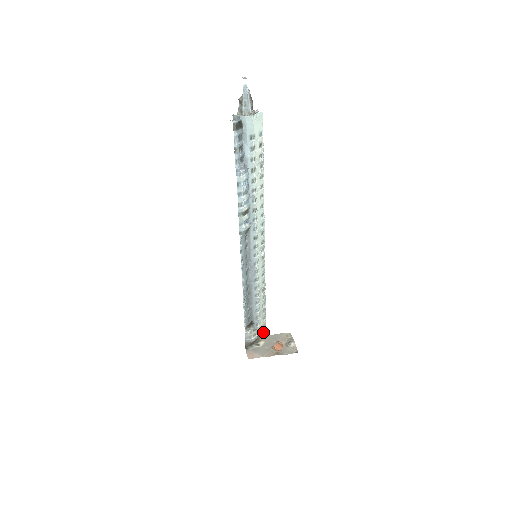
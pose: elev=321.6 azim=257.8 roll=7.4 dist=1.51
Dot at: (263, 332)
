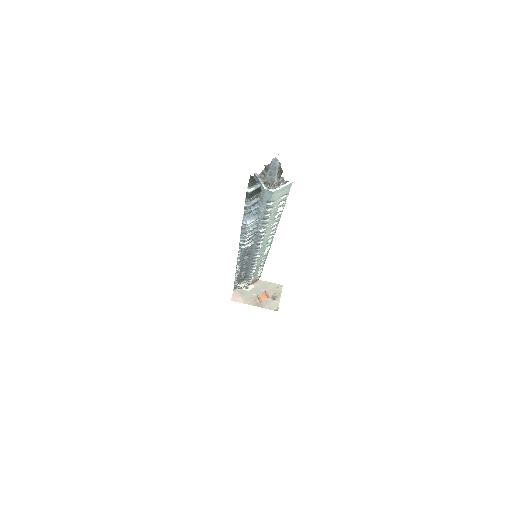
Dot at: (255, 280)
